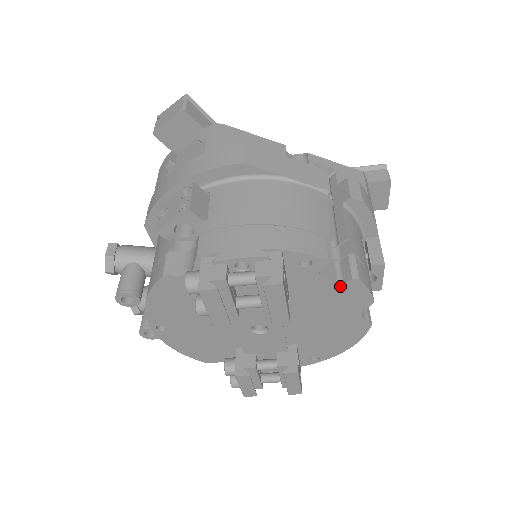
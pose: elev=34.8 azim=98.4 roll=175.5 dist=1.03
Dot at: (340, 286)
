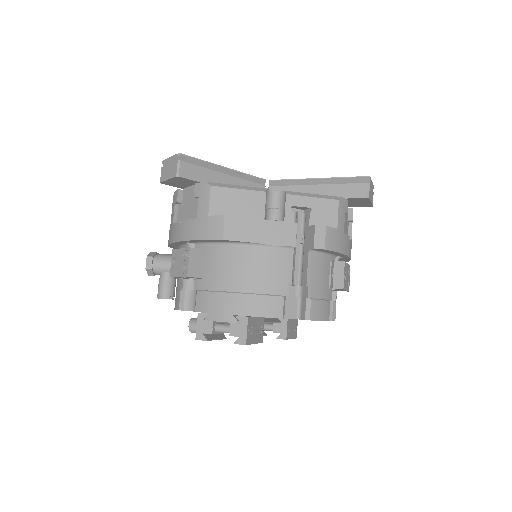
Dot at: (299, 319)
